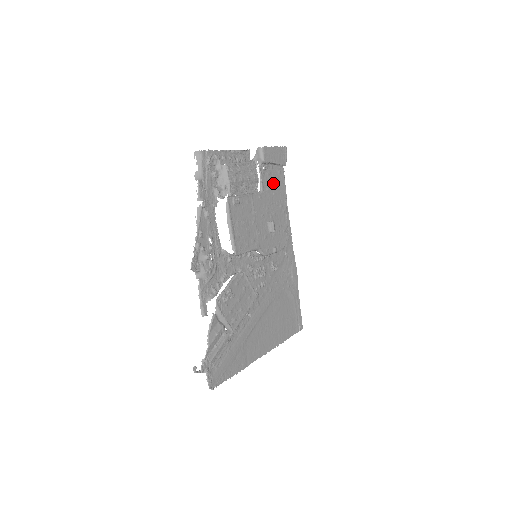
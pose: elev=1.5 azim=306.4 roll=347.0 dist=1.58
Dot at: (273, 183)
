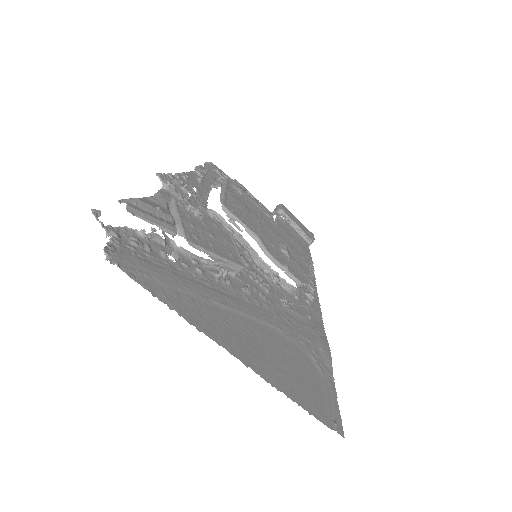
Dot at: (293, 236)
